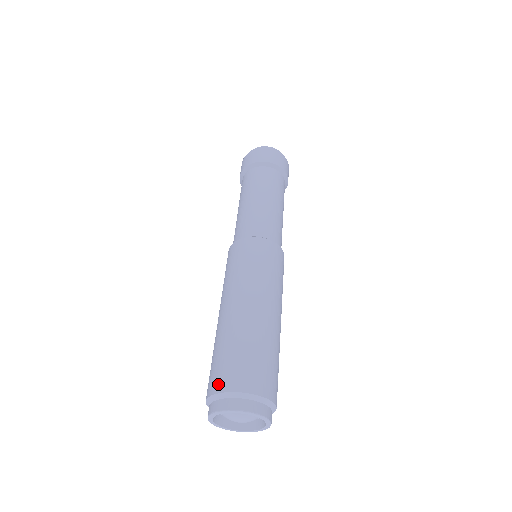
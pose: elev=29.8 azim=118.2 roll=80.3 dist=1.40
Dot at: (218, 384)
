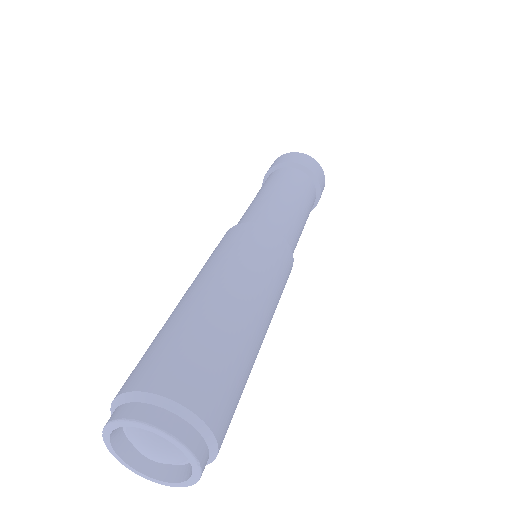
Dot at: (128, 381)
